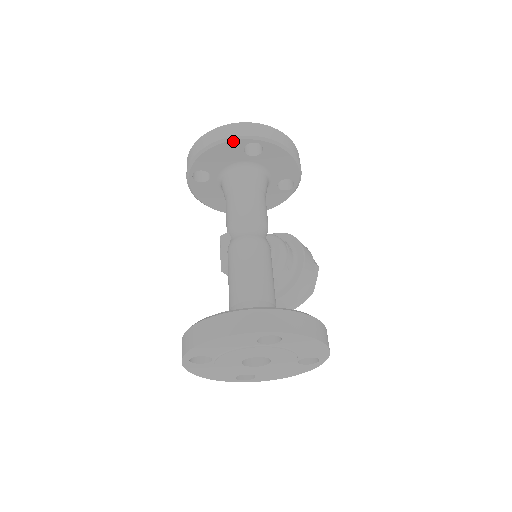
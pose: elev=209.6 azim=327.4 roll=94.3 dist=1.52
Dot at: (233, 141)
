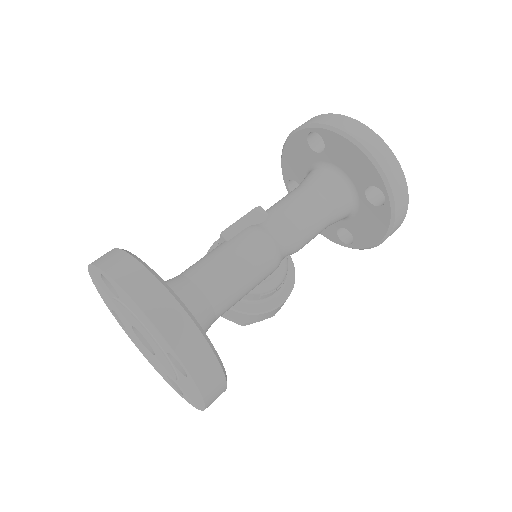
Dot at: (377, 172)
